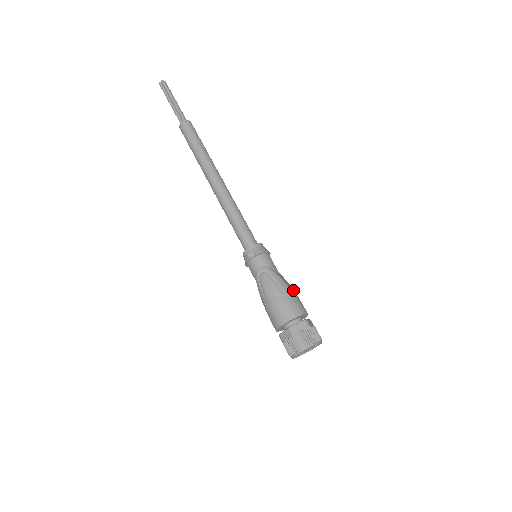
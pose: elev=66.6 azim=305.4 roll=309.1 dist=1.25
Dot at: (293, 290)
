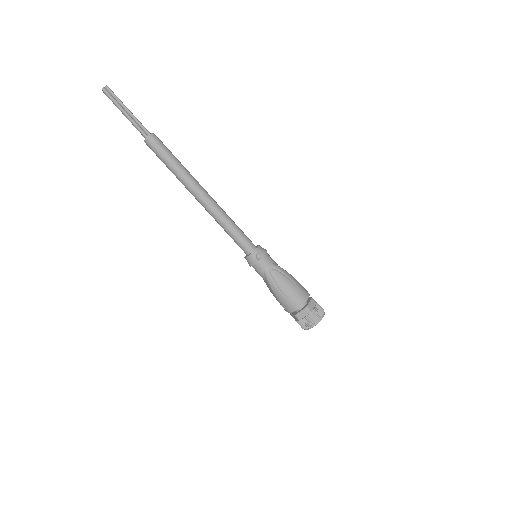
Dot at: occluded
